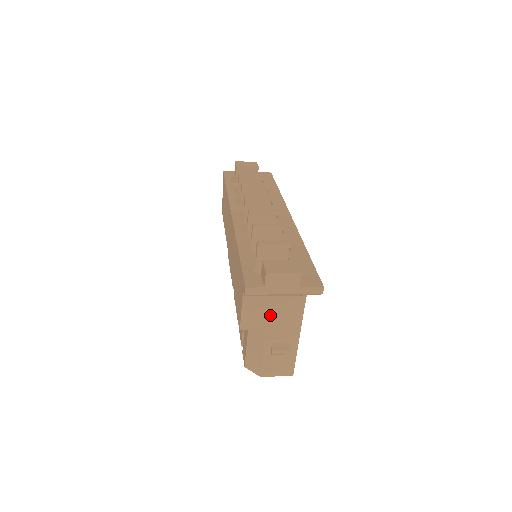
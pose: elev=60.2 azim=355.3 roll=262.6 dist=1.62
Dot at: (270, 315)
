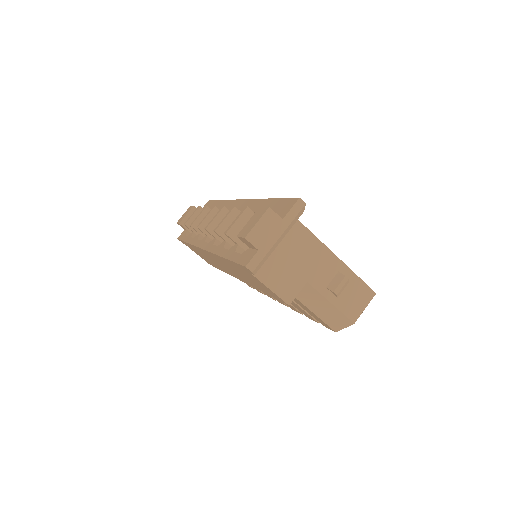
Dot at: (295, 268)
